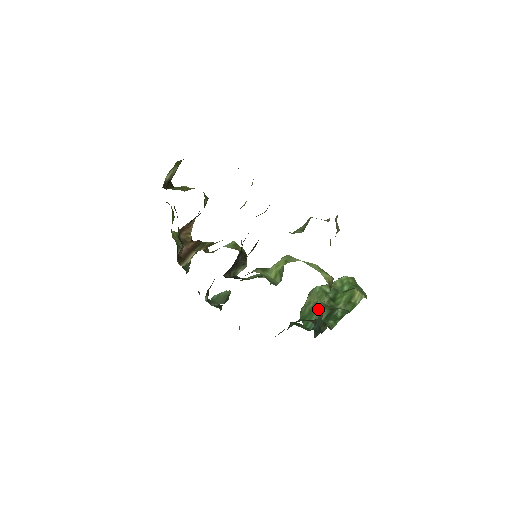
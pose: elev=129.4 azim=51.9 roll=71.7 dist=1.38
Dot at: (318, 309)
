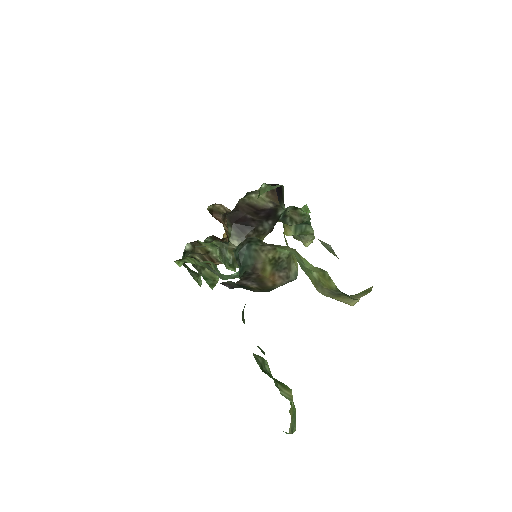
Dot at: occluded
